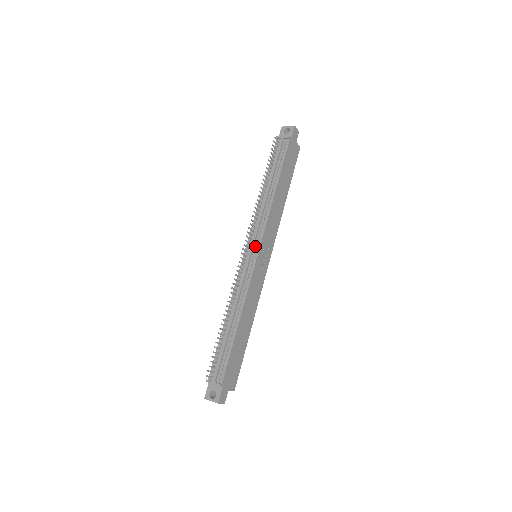
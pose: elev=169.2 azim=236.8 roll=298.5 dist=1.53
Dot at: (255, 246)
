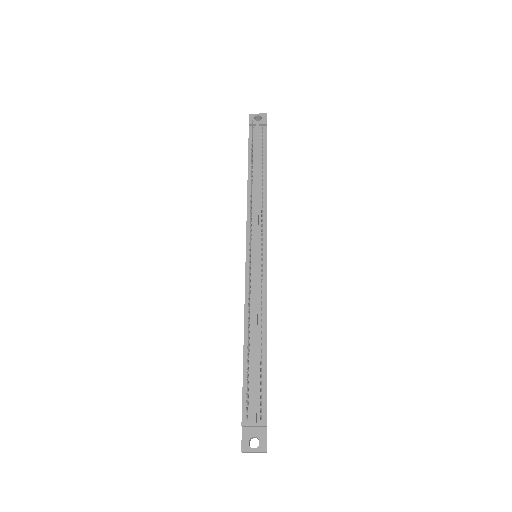
Dot at: (260, 242)
